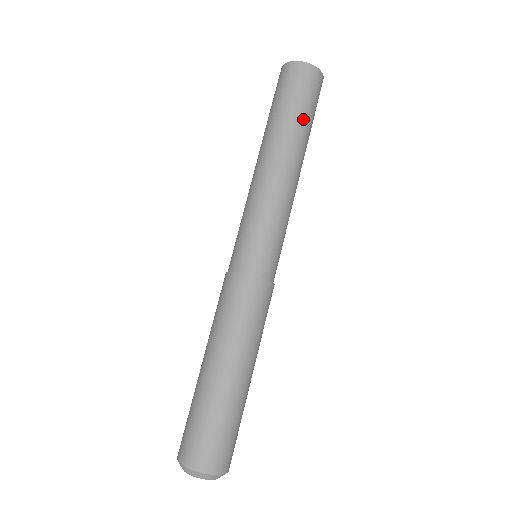
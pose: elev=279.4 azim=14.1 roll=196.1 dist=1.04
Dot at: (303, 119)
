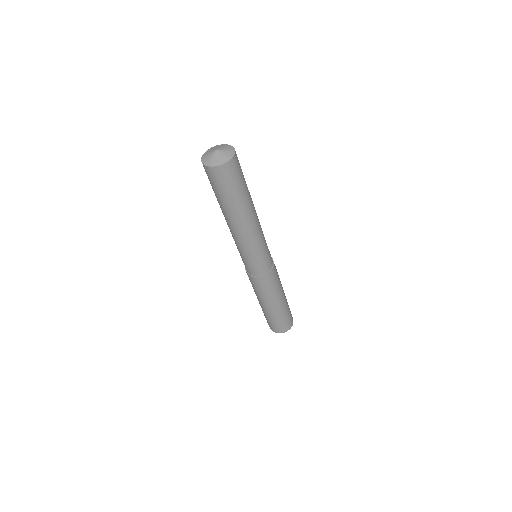
Dot at: (243, 193)
